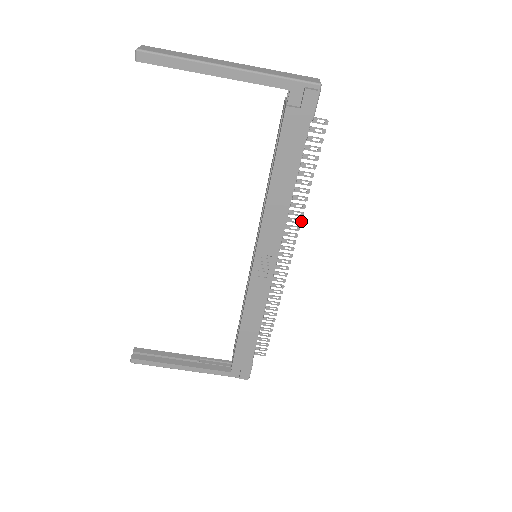
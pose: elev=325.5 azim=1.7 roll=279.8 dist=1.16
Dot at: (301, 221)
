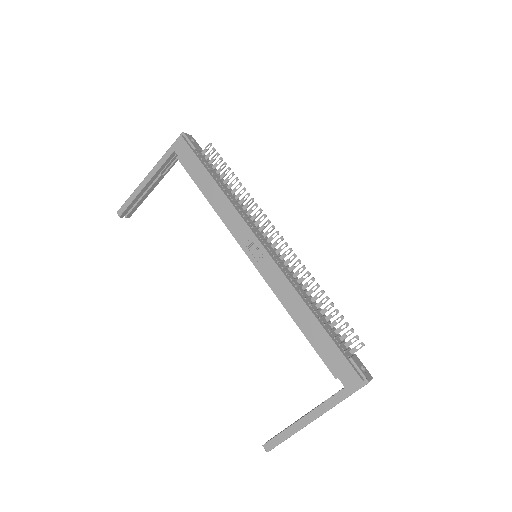
Dot at: (257, 204)
